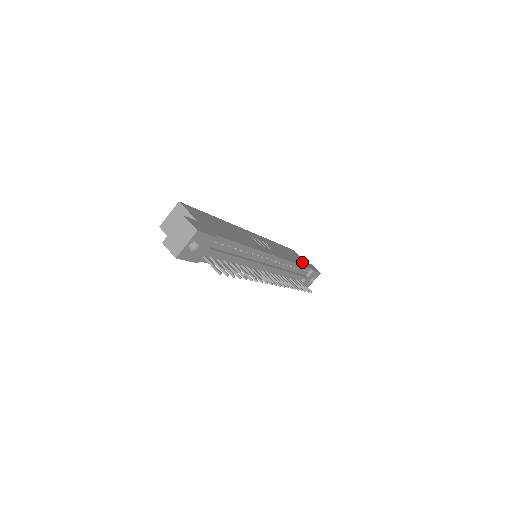
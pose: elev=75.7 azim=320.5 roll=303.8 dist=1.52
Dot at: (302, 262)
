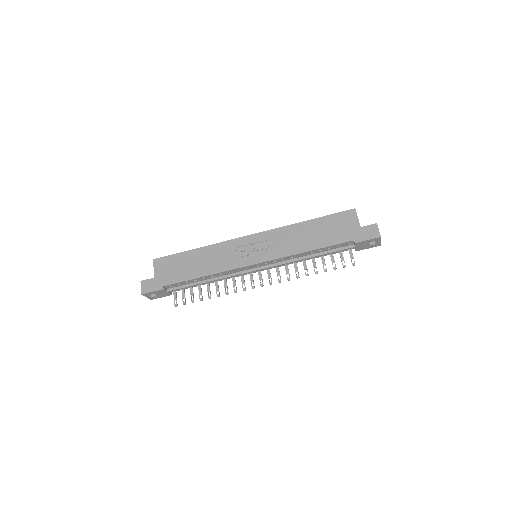
Dot at: (338, 236)
